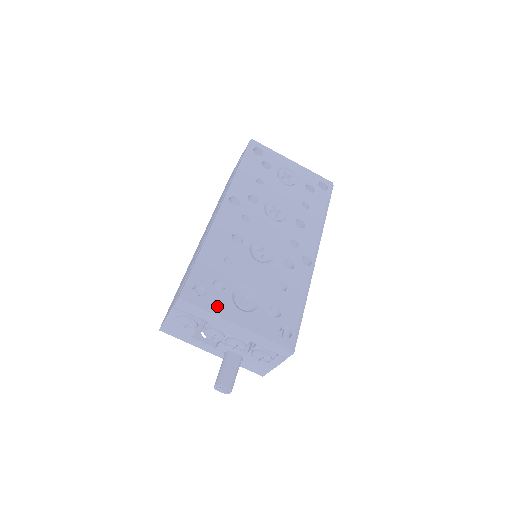
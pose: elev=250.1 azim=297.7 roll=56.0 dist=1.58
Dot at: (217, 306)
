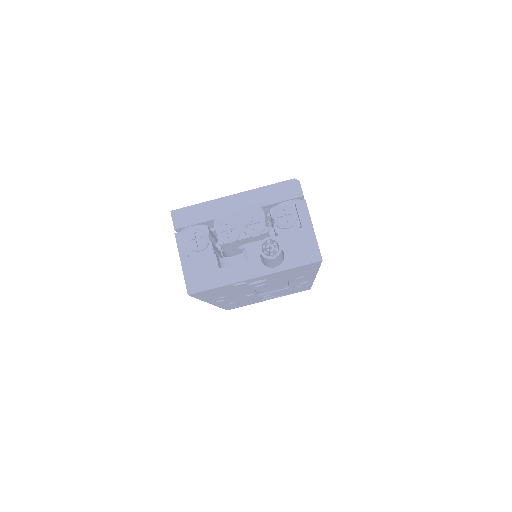
Dot at: occluded
